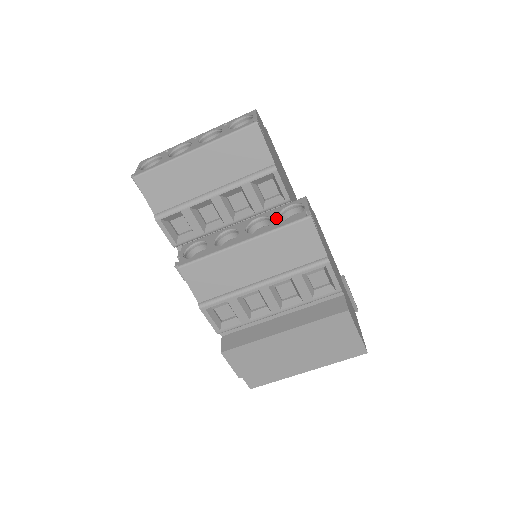
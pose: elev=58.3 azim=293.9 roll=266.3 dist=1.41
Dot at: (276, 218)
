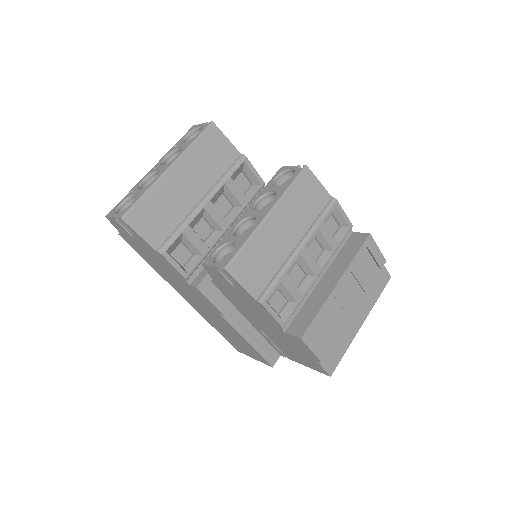
Dot at: (276, 187)
